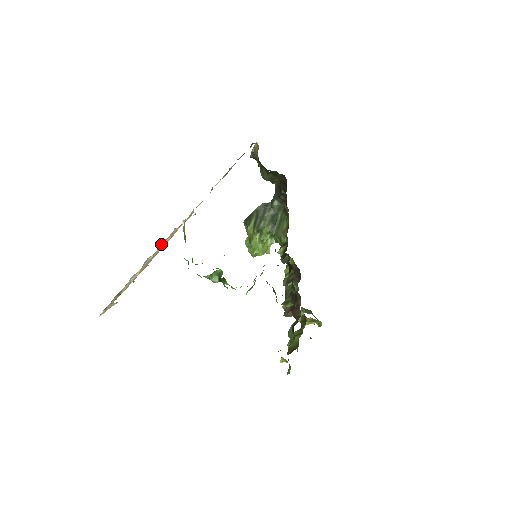
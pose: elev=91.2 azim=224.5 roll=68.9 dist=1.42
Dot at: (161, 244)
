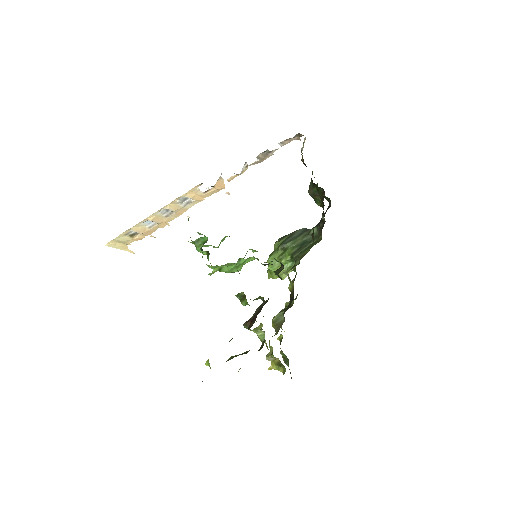
Dot at: (182, 201)
